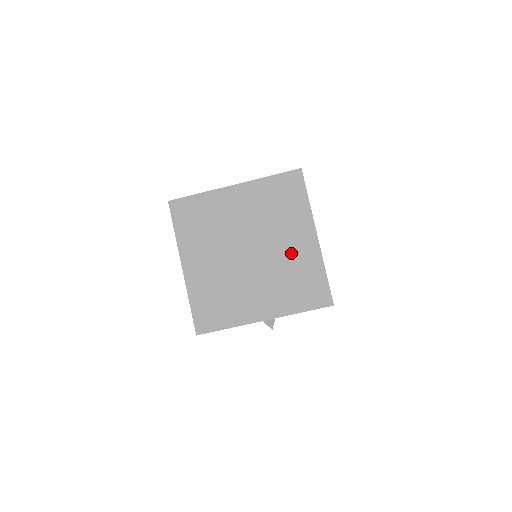
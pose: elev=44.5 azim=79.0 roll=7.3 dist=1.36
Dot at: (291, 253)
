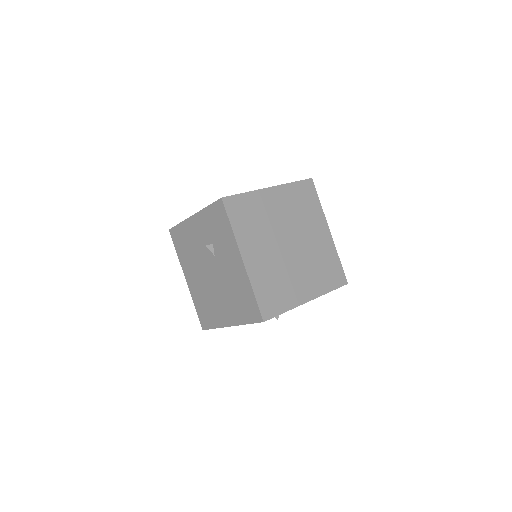
Dot at: (317, 244)
